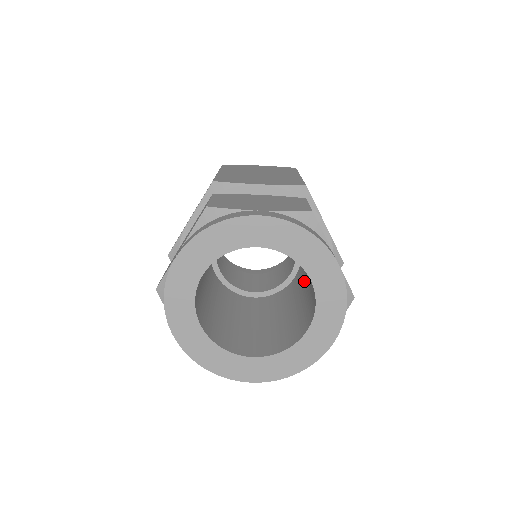
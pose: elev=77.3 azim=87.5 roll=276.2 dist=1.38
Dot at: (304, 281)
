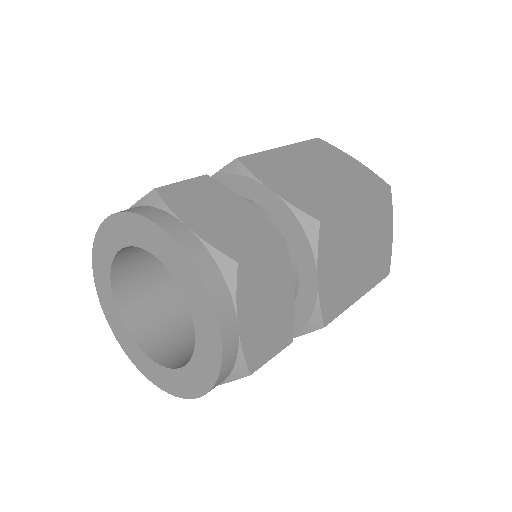
Dot at: occluded
